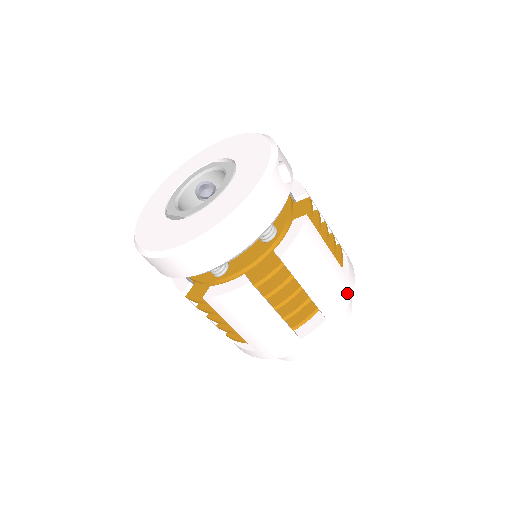
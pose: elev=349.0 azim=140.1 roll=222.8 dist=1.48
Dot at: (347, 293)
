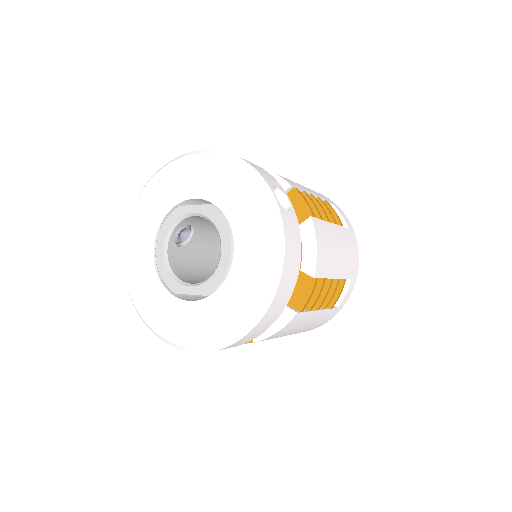
Dot at: (354, 243)
